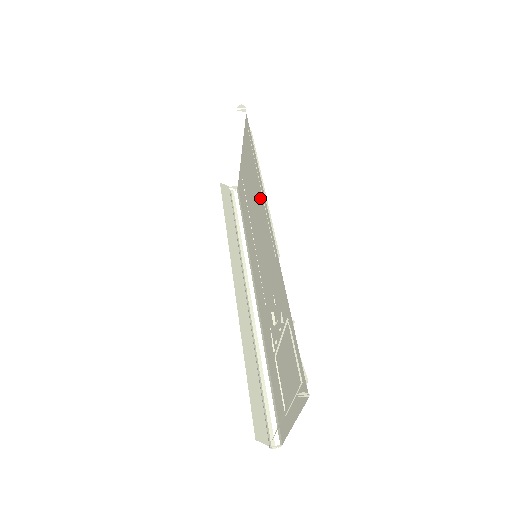
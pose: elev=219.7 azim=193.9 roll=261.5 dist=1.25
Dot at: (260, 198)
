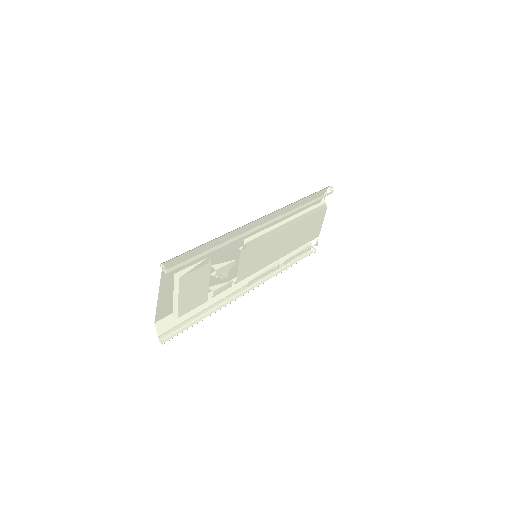
Dot at: (283, 226)
